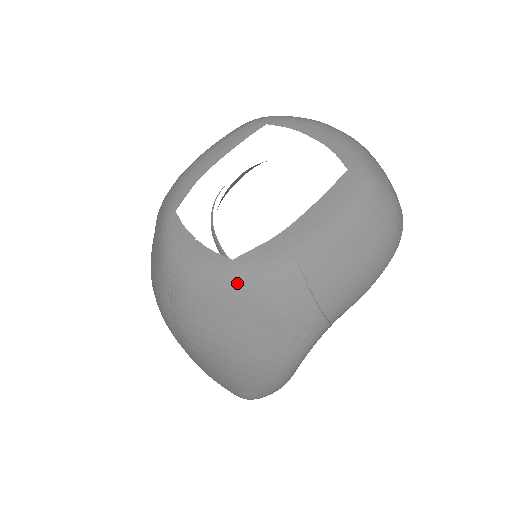
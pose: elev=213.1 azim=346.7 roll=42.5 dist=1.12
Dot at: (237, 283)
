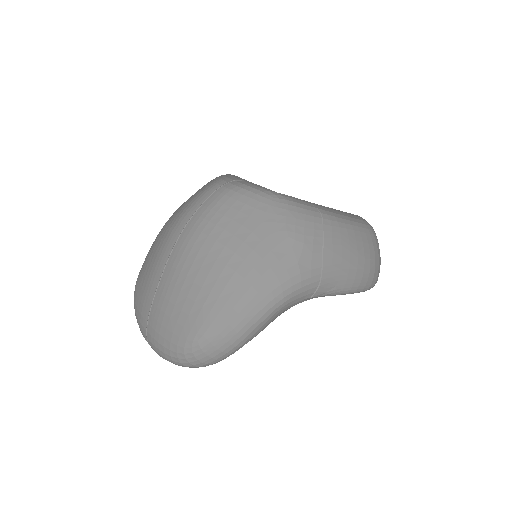
Dot at: (275, 202)
